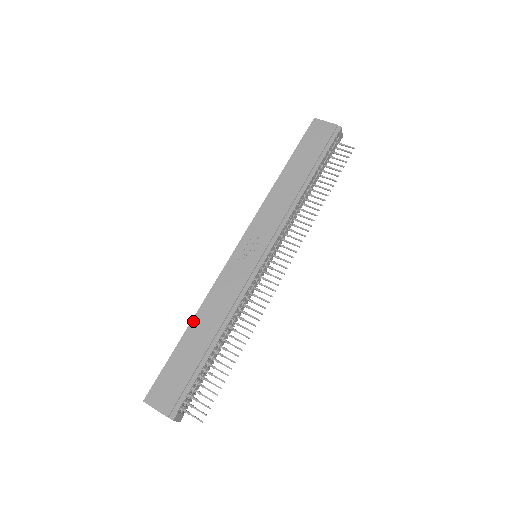
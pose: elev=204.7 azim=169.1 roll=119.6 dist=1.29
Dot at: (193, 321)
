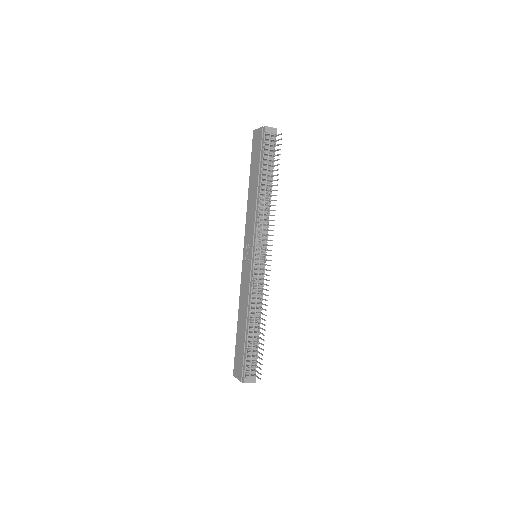
Dot at: (238, 317)
